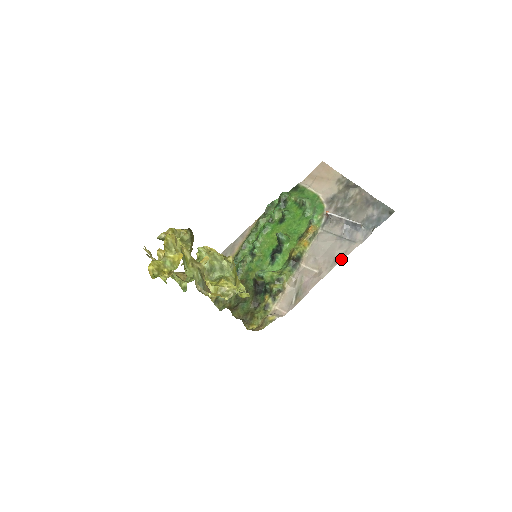
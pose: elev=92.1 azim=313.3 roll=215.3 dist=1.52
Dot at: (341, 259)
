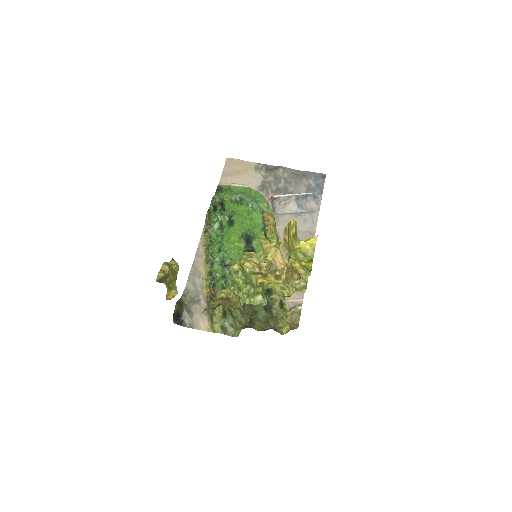
Dot at: (314, 230)
